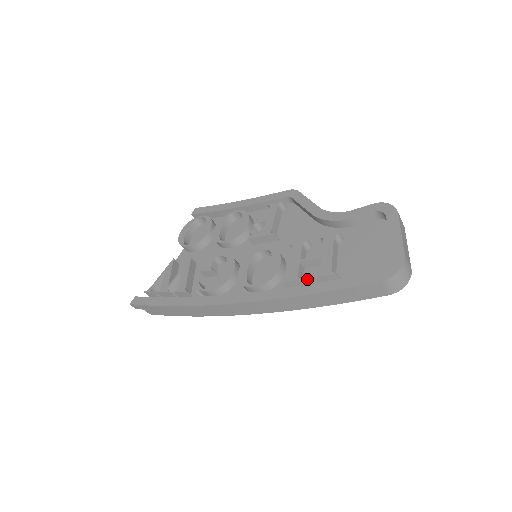
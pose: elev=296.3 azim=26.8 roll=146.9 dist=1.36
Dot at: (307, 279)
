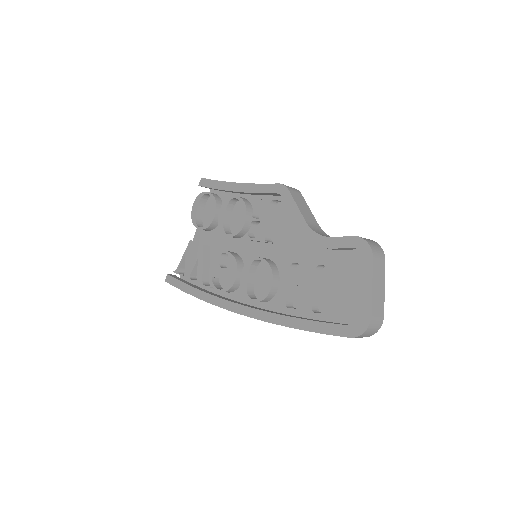
Dot at: (295, 302)
